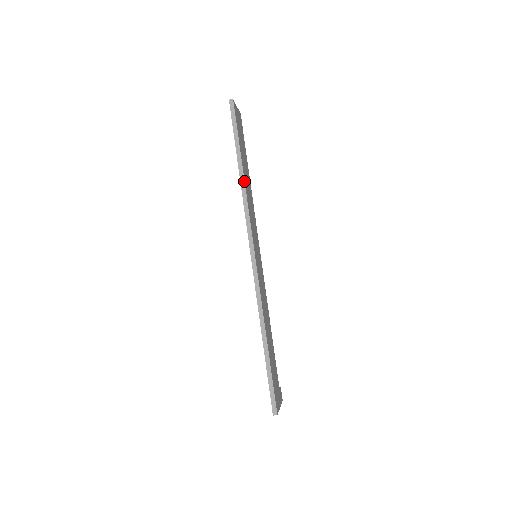
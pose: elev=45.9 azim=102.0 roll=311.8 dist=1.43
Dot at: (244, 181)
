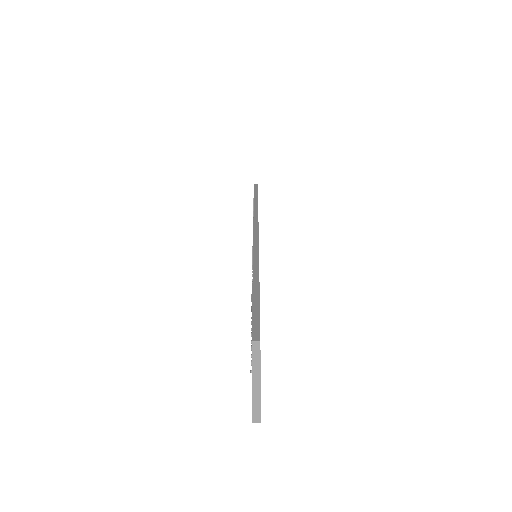
Dot at: occluded
